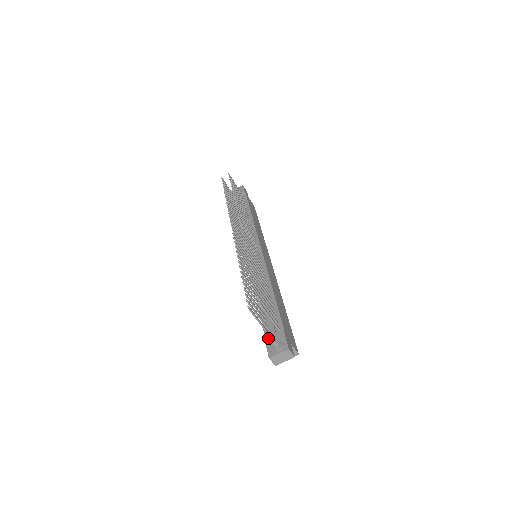
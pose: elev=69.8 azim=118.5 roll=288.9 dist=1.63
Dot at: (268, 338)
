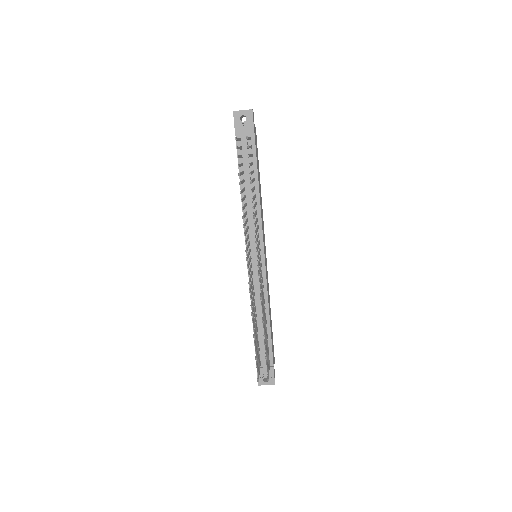
Dot at: (260, 369)
